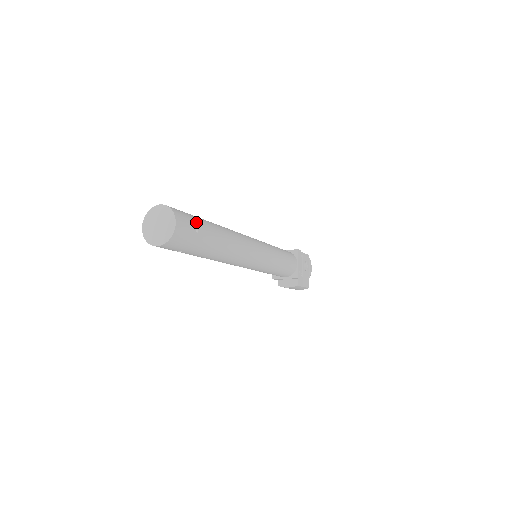
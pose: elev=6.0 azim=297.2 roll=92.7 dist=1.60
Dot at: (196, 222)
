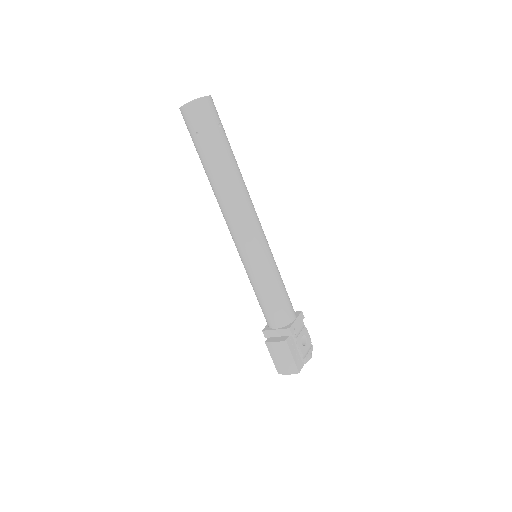
Dot at: (222, 125)
